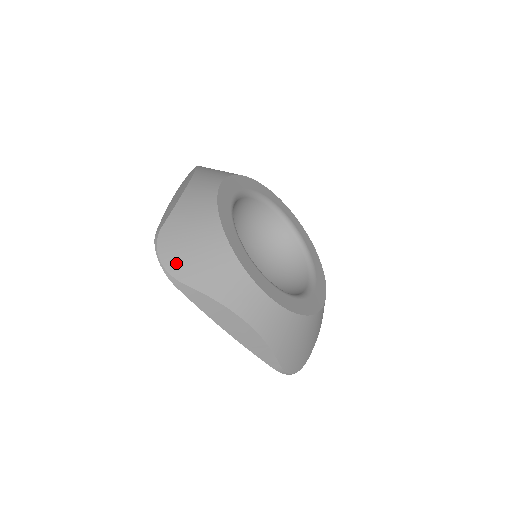
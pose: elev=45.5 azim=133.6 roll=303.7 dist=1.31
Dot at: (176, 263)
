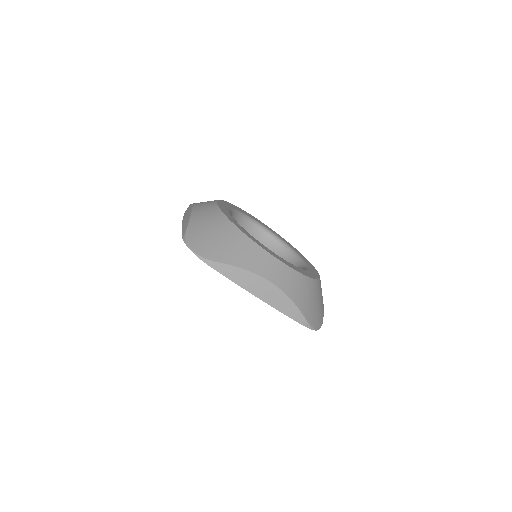
Dot at: (206, 250)
